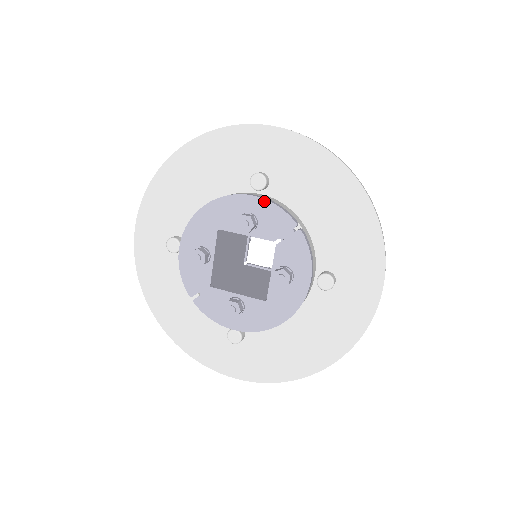
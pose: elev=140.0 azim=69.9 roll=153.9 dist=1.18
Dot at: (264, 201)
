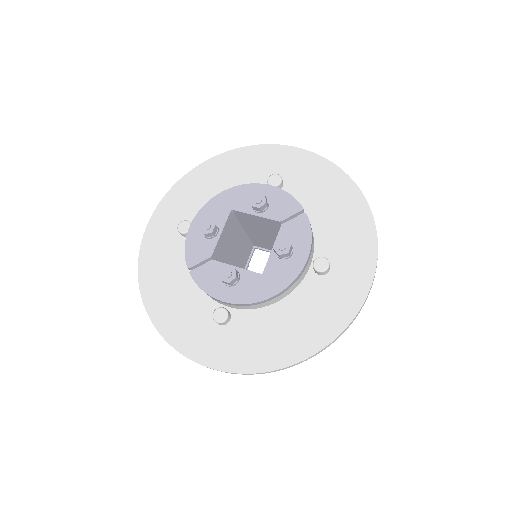
Dot at: (278, 189)
